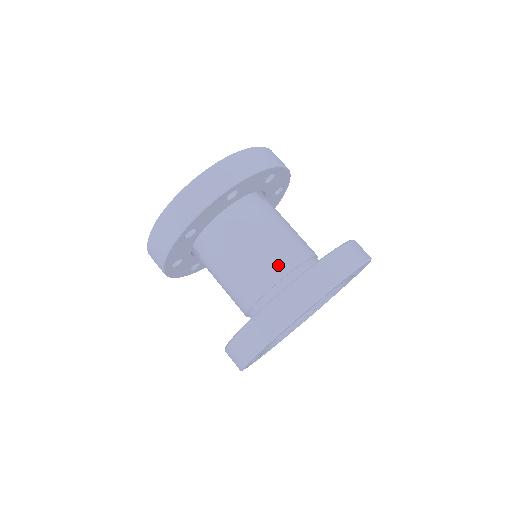
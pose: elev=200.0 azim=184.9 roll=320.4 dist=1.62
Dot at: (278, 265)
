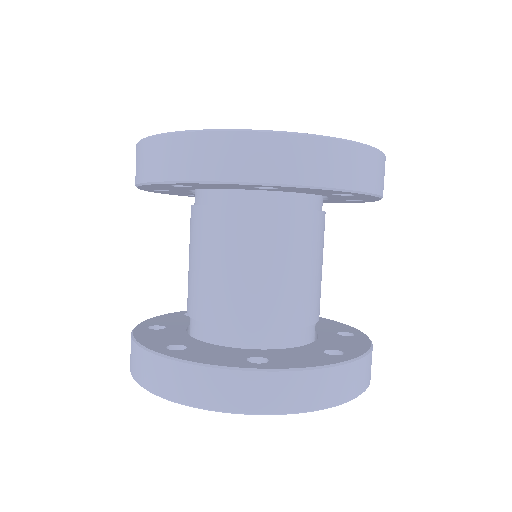
Dot at: (201, 303)
